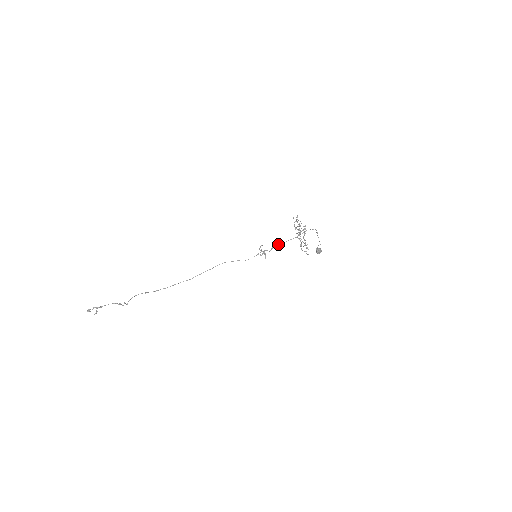
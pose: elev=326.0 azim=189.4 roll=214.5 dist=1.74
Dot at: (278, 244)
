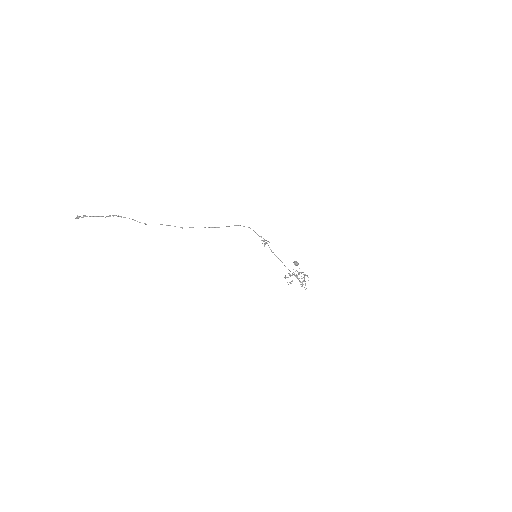
Dot at: (279, 259)
